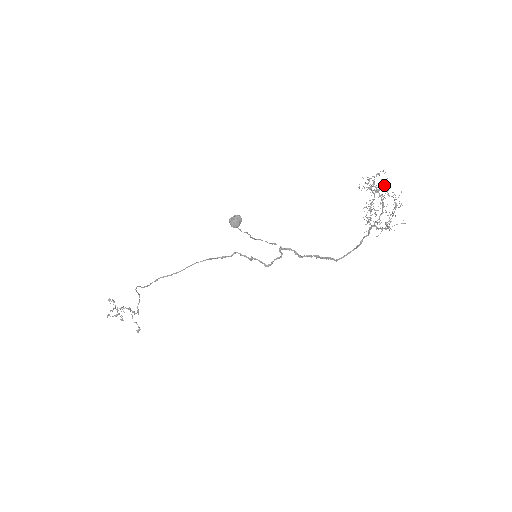
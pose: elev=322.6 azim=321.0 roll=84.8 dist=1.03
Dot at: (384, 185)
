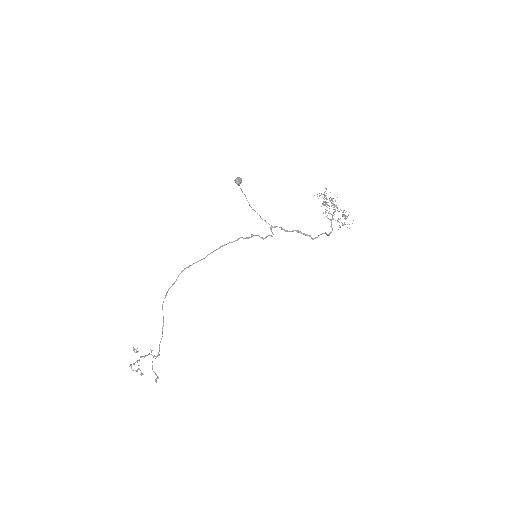
Dot at: (332, 199)
